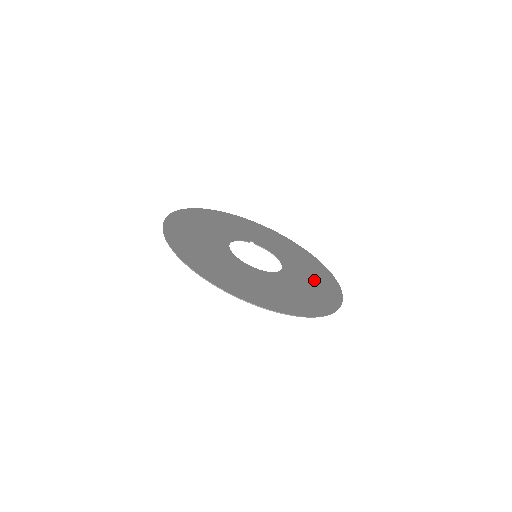
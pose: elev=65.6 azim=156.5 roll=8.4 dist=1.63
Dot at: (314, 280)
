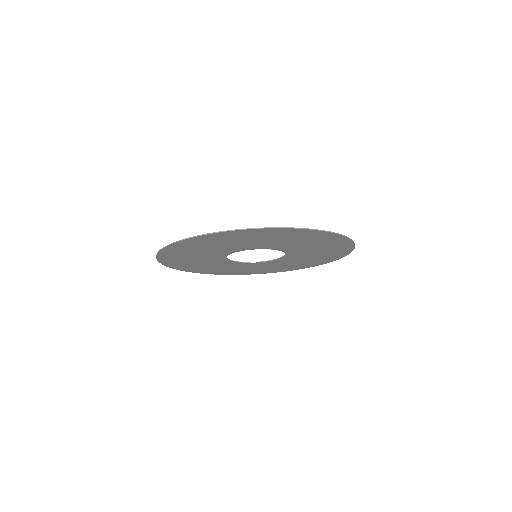
Dot at: (321, 250)
